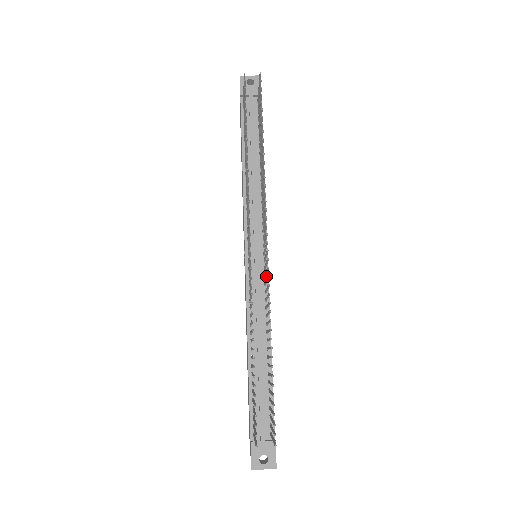
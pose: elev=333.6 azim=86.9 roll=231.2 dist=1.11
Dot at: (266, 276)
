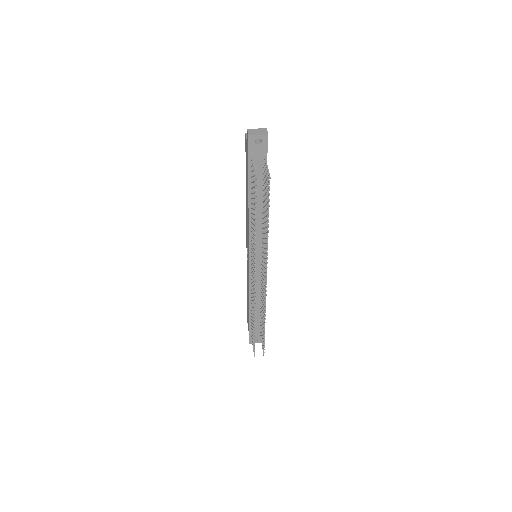
Dot at: occluded
